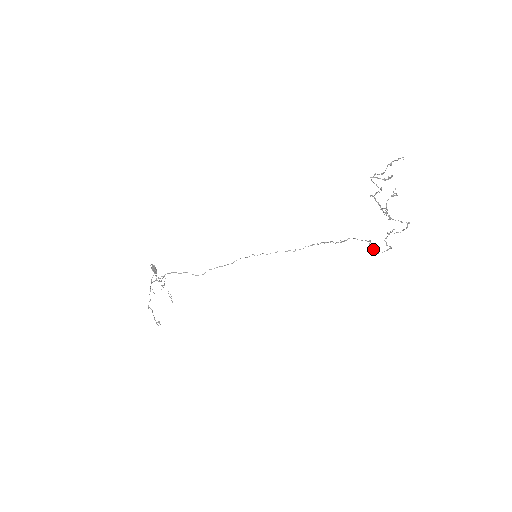
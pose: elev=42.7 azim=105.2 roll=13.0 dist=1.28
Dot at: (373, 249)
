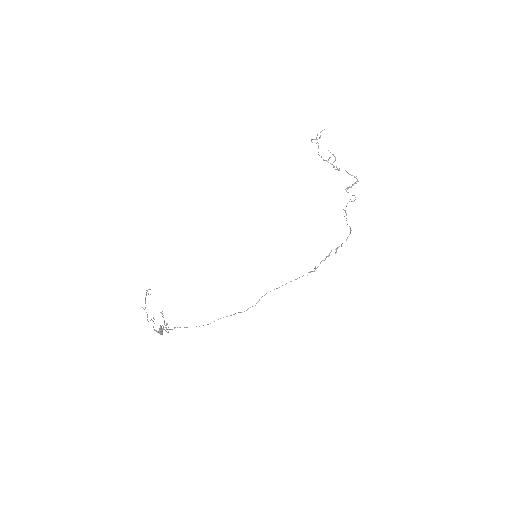
Dot at: (345, 210)
